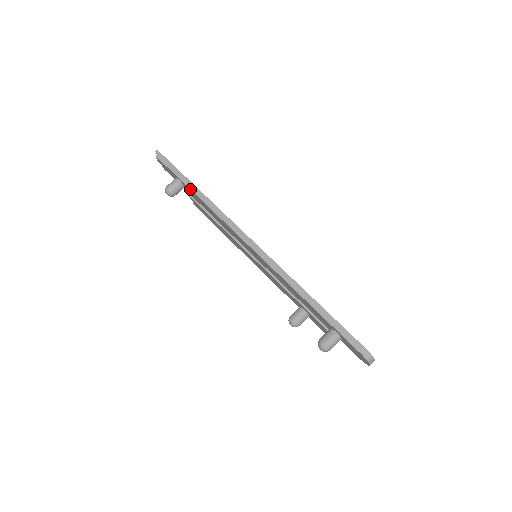
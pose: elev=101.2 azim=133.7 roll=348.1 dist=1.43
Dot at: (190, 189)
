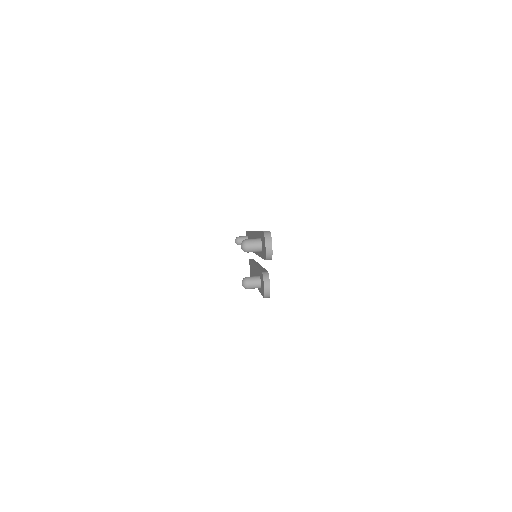
Dot at: occluded
